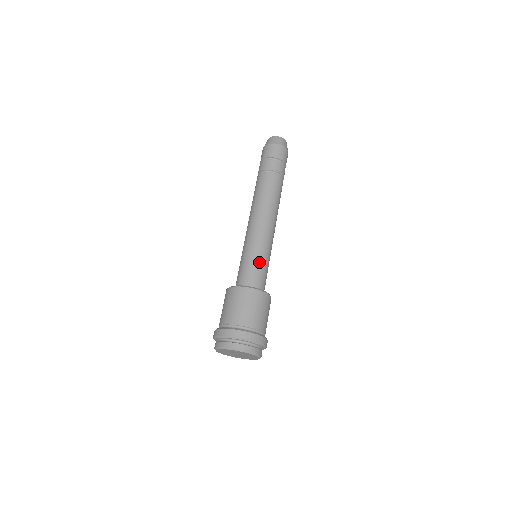
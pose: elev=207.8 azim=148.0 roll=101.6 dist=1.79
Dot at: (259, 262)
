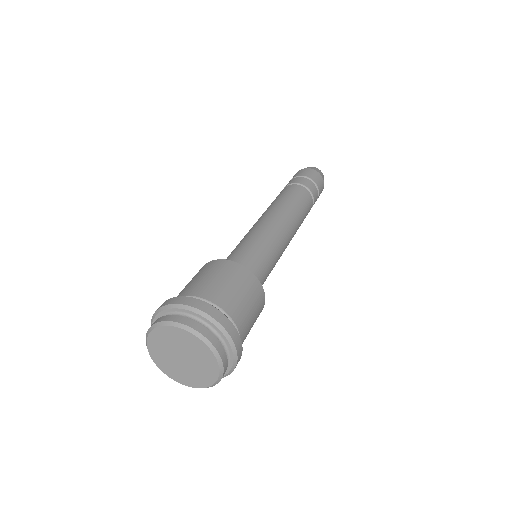
Dot at: (251, 246)
